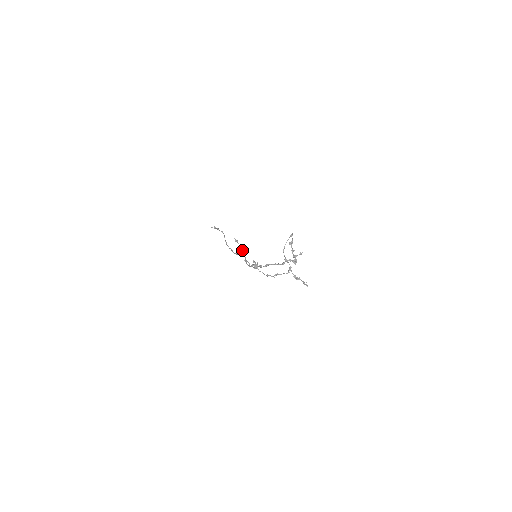
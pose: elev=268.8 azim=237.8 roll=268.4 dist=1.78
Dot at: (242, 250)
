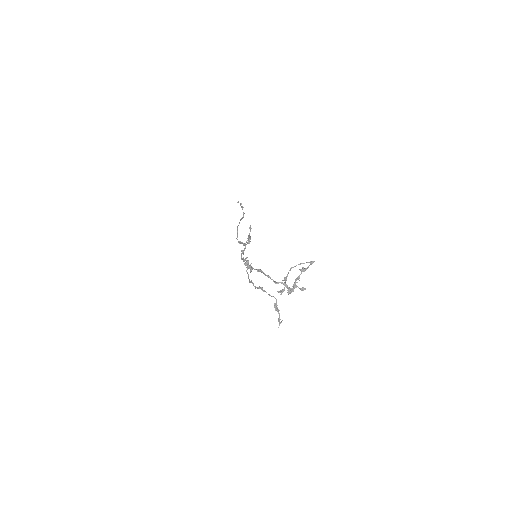
Dot at: occluded
